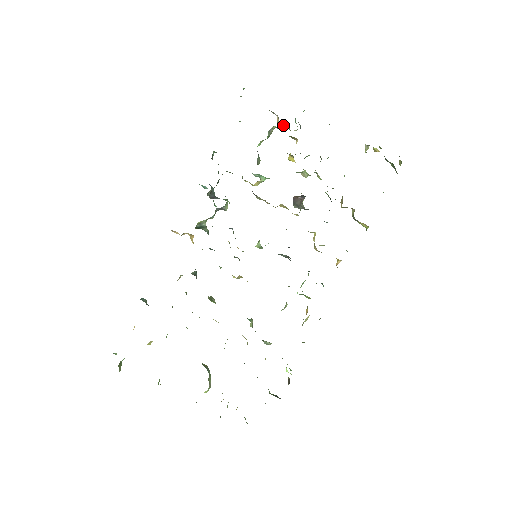
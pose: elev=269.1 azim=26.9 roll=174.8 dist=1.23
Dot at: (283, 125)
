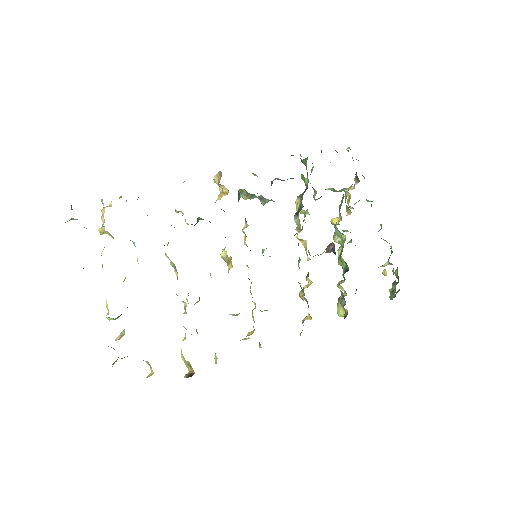
Dot at: occluded
